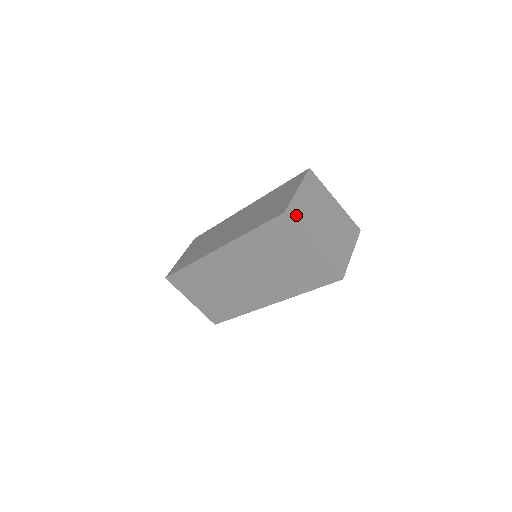
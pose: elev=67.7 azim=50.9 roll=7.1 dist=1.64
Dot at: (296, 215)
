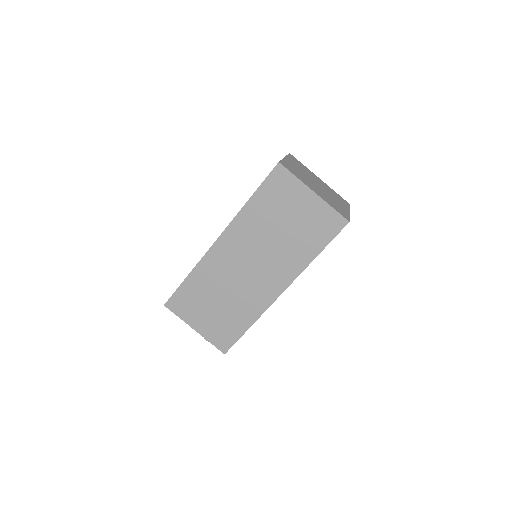
Dot at: (290, 168)
